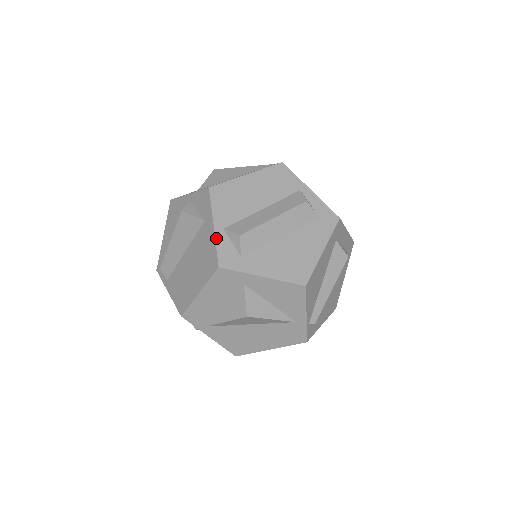
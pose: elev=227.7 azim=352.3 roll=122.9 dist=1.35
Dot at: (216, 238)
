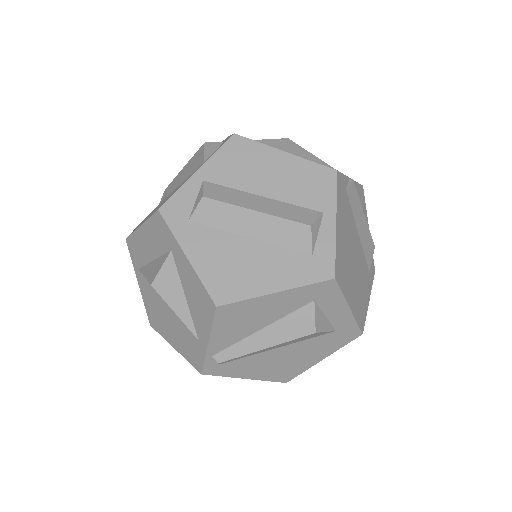
Dot at: (187, 183)
